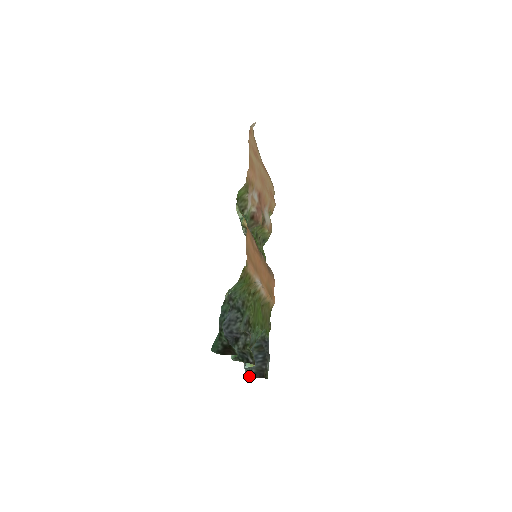
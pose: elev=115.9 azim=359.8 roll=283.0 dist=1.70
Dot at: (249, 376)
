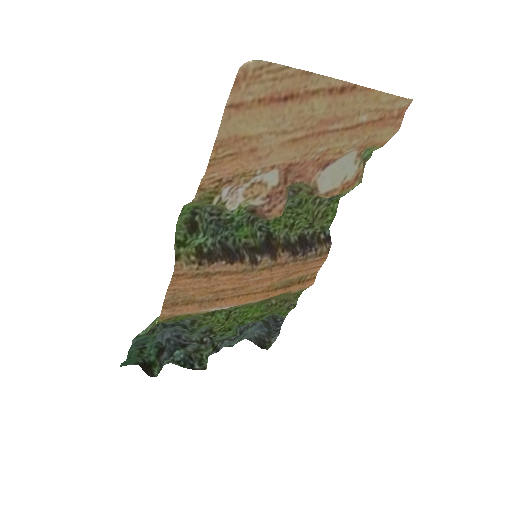
Dot at: (247, 338)
